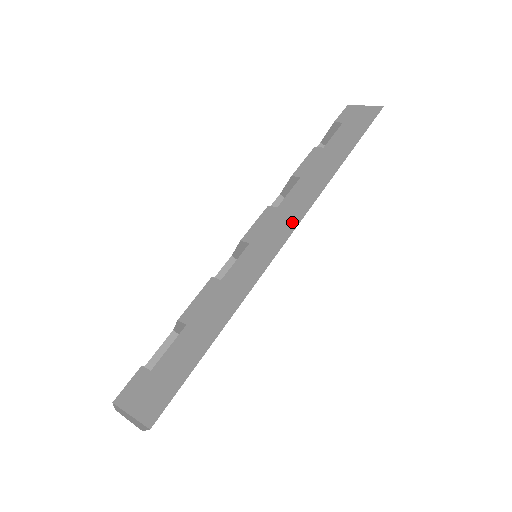
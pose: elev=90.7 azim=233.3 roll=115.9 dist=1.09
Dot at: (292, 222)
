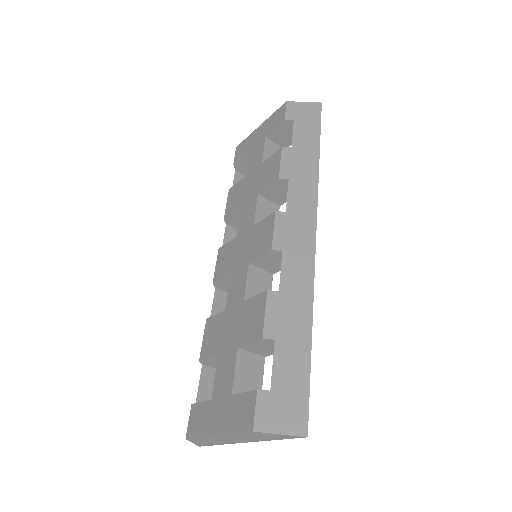
Dot at: (310, 224)
